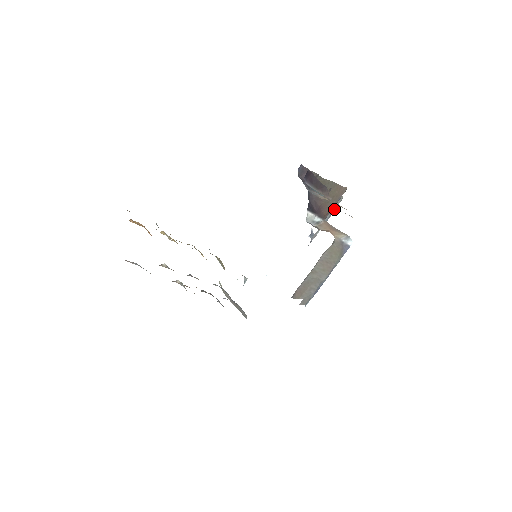
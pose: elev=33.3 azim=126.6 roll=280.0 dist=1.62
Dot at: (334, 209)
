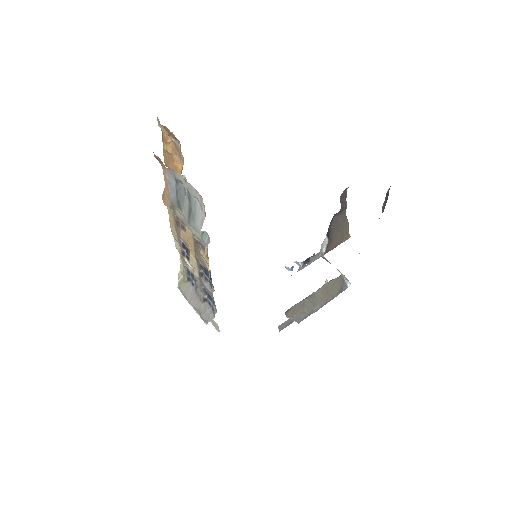
Dot at: occluded
